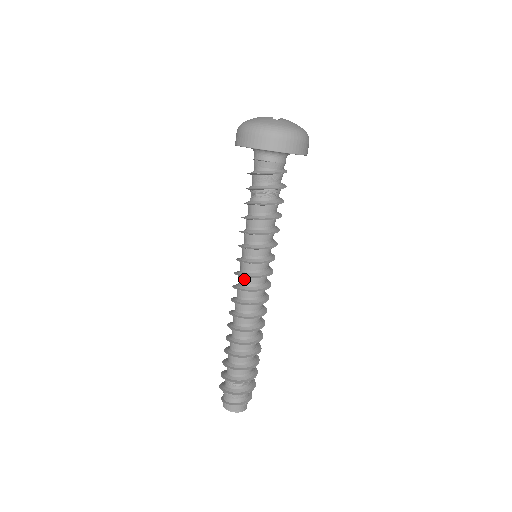
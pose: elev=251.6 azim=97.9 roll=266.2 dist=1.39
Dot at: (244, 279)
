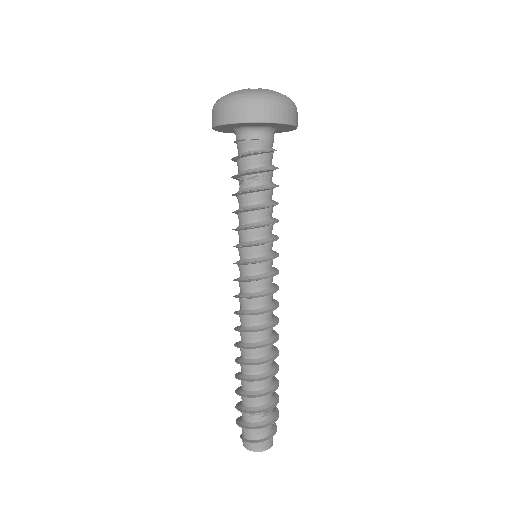
Dot at: (245, 284)
